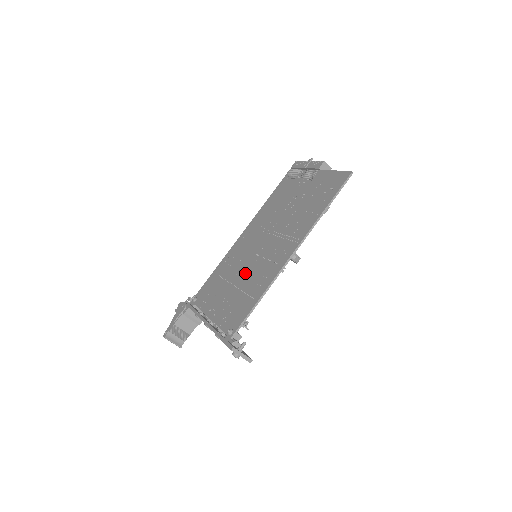
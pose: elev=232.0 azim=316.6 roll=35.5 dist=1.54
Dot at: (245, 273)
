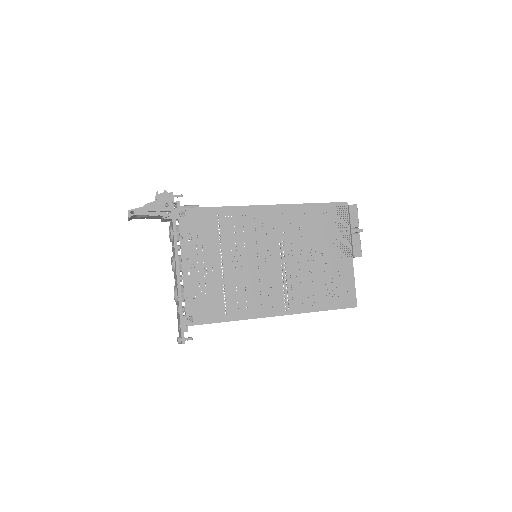
Dot at: (238, 270)
